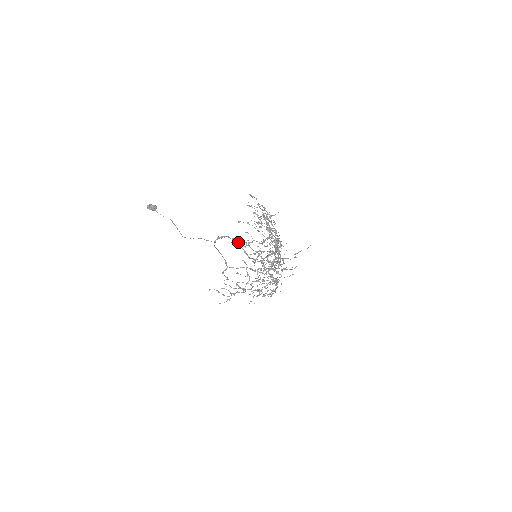
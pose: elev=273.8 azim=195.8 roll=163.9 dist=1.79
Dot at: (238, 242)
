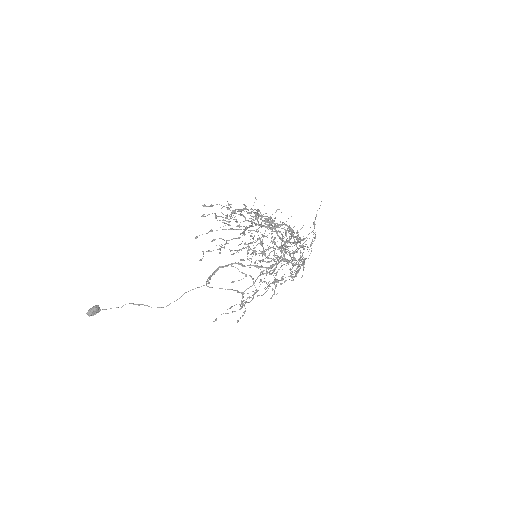
Dot at: (238, 263)
